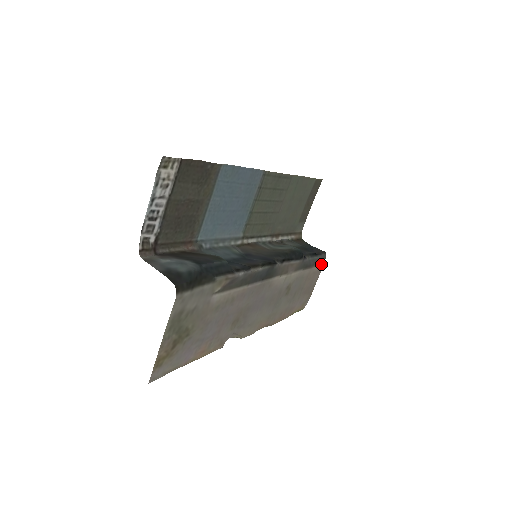
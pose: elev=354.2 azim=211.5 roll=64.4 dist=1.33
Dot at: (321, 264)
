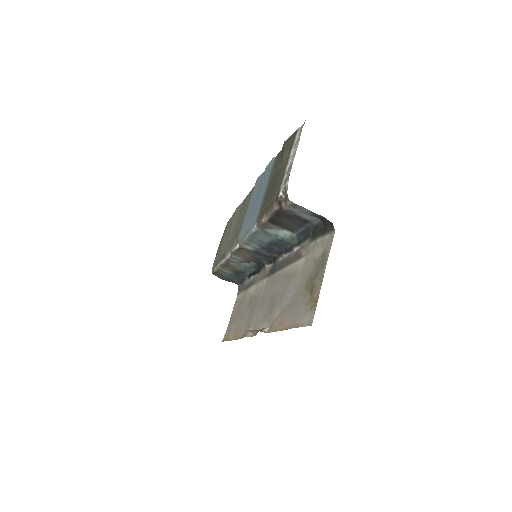
Dot at: (238, 294)
